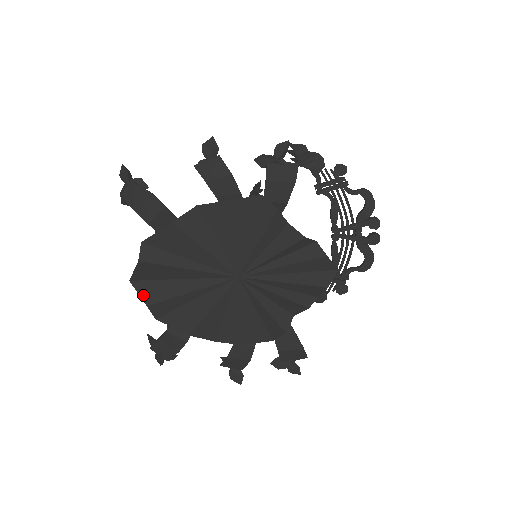
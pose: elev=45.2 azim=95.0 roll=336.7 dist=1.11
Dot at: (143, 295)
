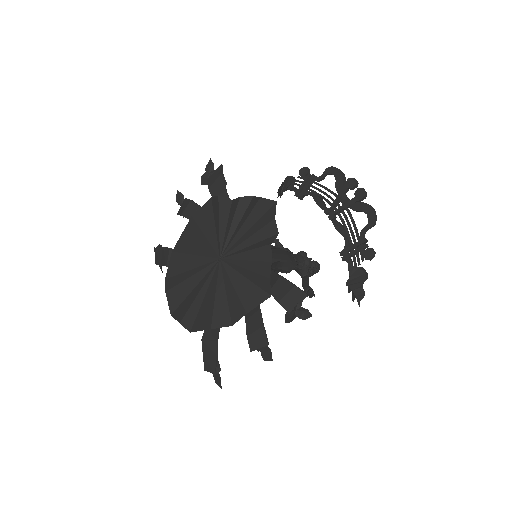
Dot at: (177, 318)
